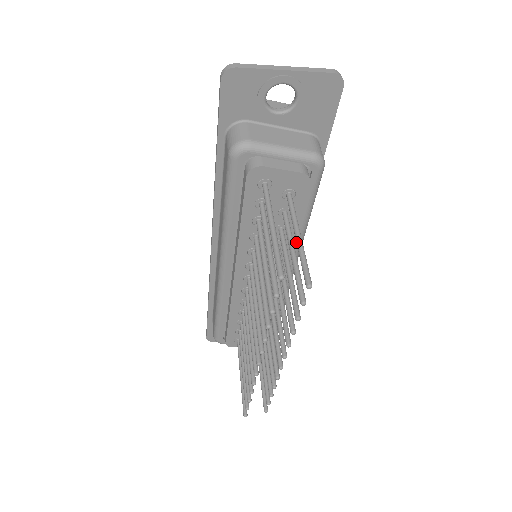
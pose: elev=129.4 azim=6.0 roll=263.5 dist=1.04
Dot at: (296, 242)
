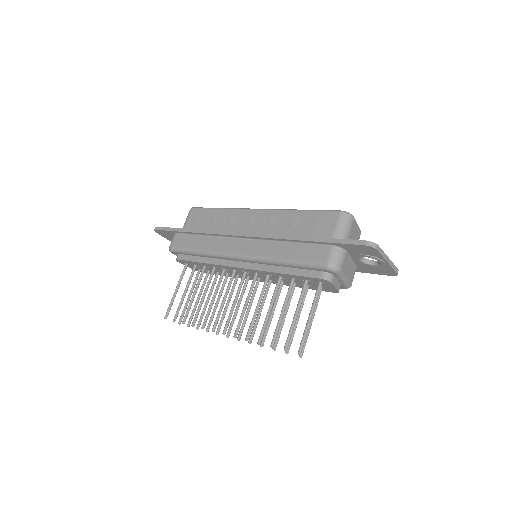
Dot at: occluded
